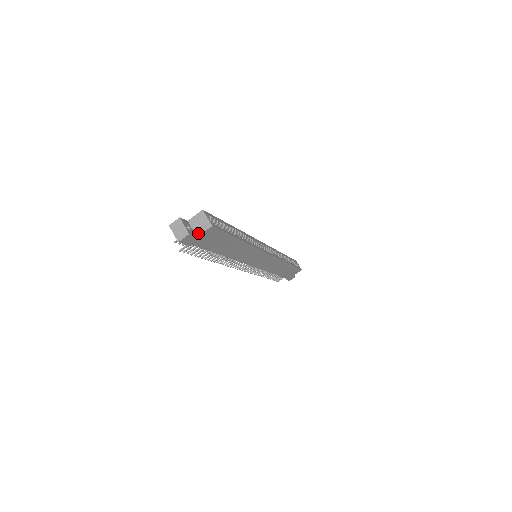
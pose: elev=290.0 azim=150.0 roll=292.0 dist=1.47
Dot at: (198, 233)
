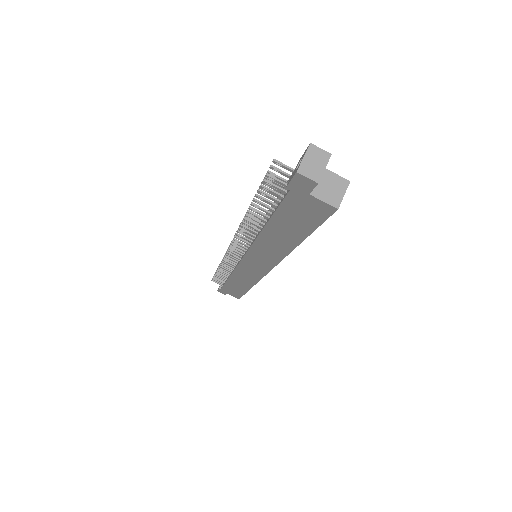
Dot at: (316, 193)
